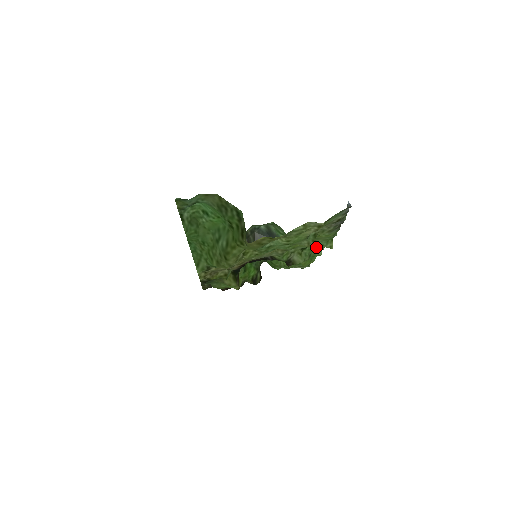
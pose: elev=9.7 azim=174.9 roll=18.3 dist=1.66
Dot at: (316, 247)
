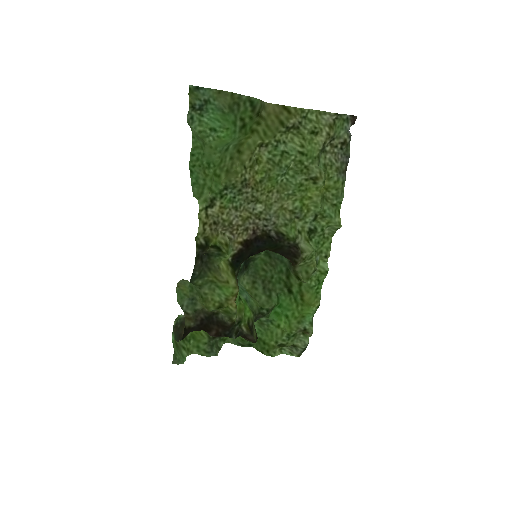
Dot at: (322, 245)
